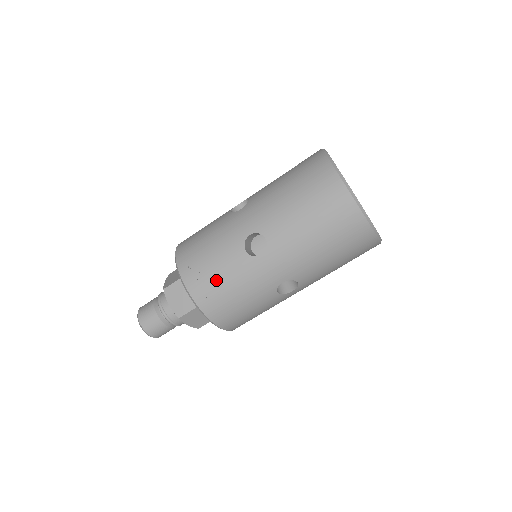
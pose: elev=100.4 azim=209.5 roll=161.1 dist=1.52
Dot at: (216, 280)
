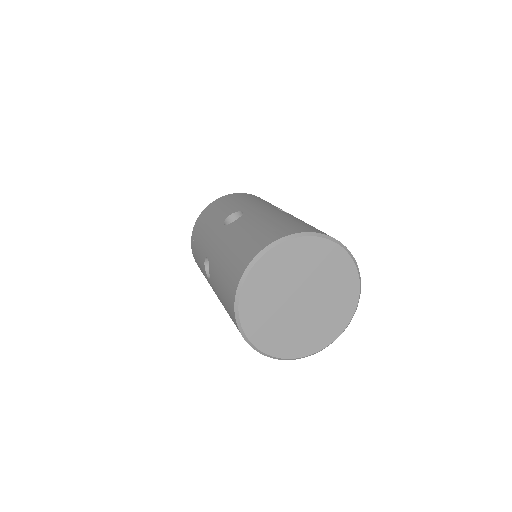
Dot at: (197, 260)
